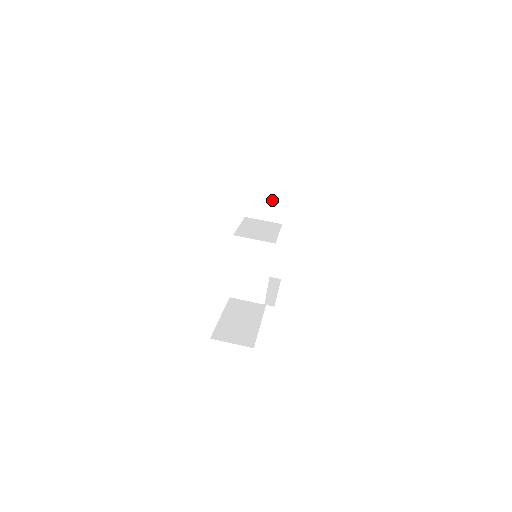
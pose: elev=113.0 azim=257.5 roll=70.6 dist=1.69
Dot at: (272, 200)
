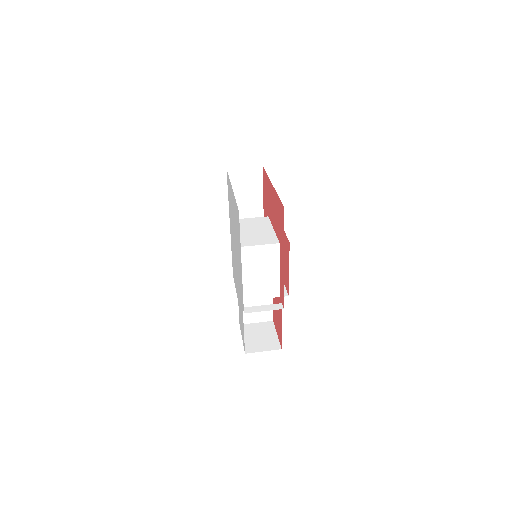
Dot at: occluded
